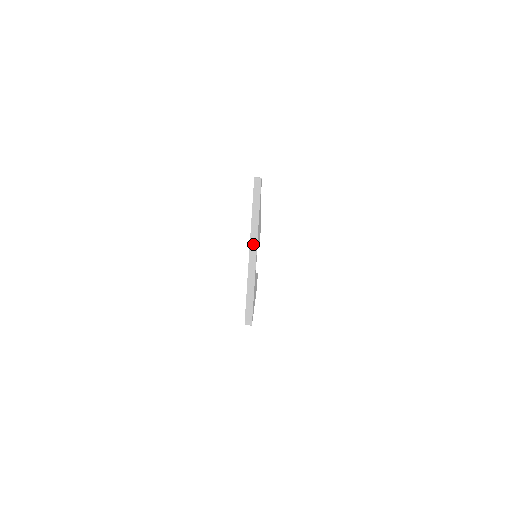
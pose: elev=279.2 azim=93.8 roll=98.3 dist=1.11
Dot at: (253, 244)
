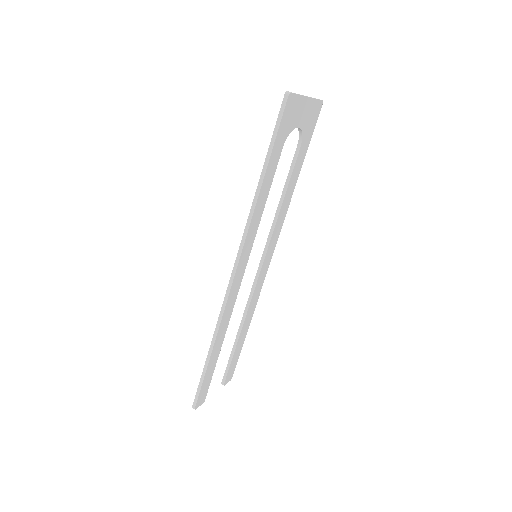
Dot at: occluded
